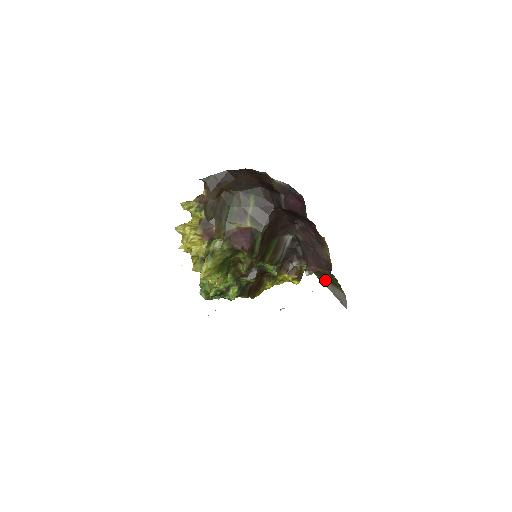
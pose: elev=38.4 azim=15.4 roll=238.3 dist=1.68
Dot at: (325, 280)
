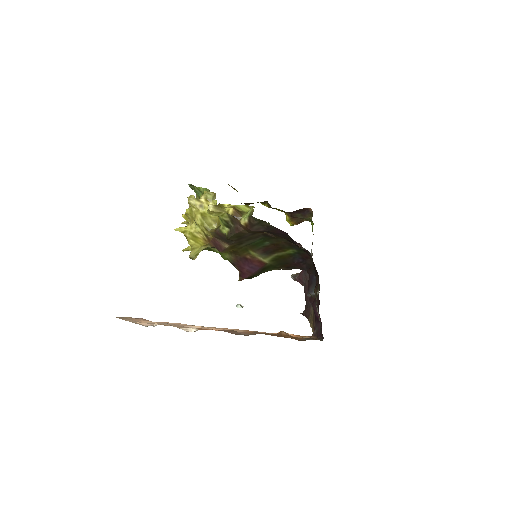
Dot at: occluded
